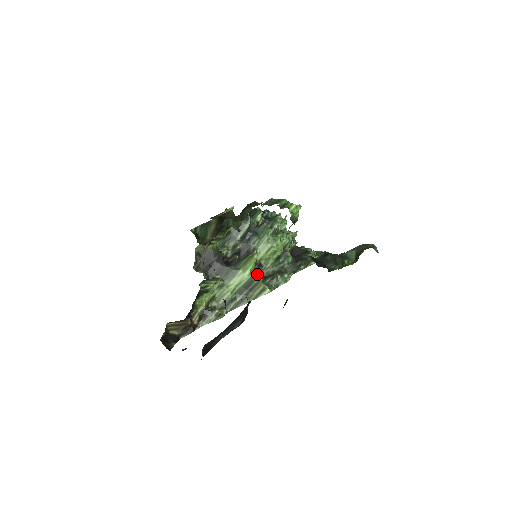
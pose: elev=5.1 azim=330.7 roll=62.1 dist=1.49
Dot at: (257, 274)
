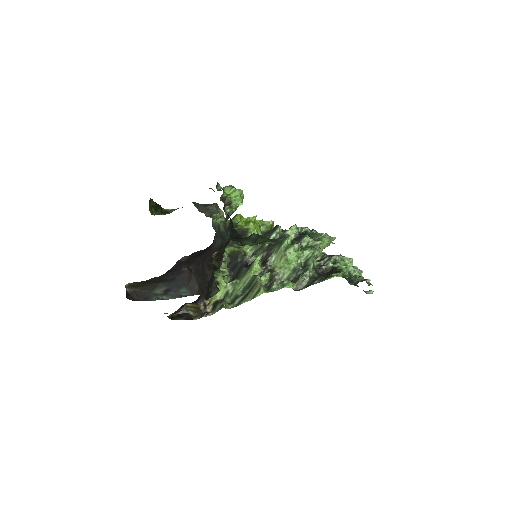
Dot at: (261, 276)
